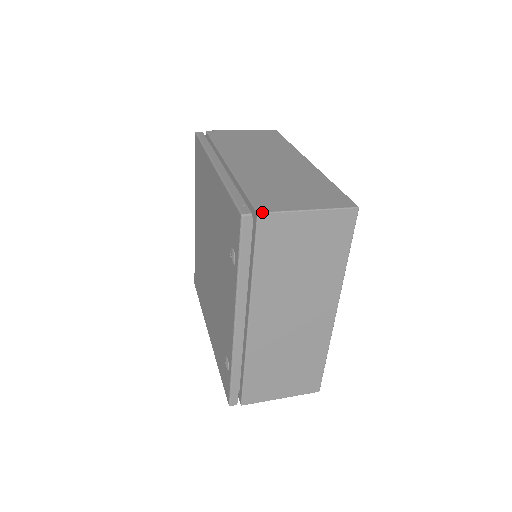
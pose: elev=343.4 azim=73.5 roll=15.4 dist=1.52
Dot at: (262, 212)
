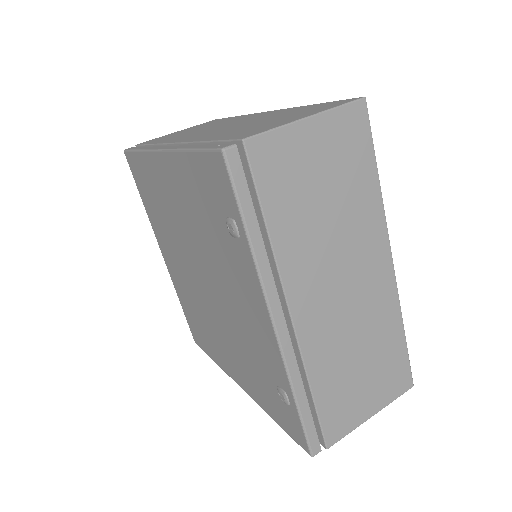
Dot at: (248, 137)
